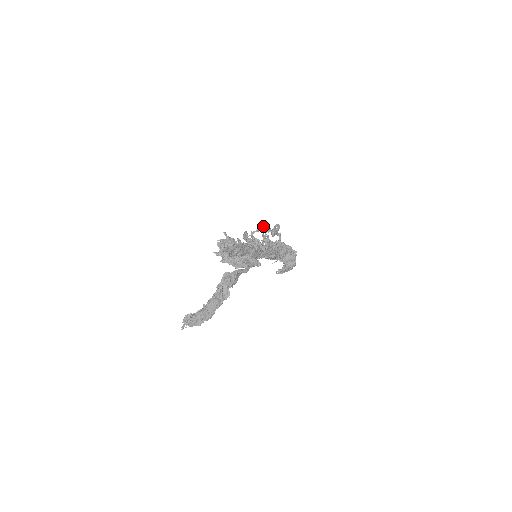
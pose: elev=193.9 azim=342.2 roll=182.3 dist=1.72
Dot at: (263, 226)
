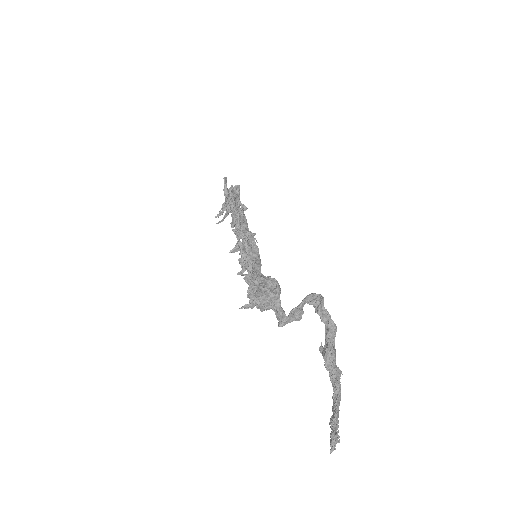
Dot at: (240, 211)
